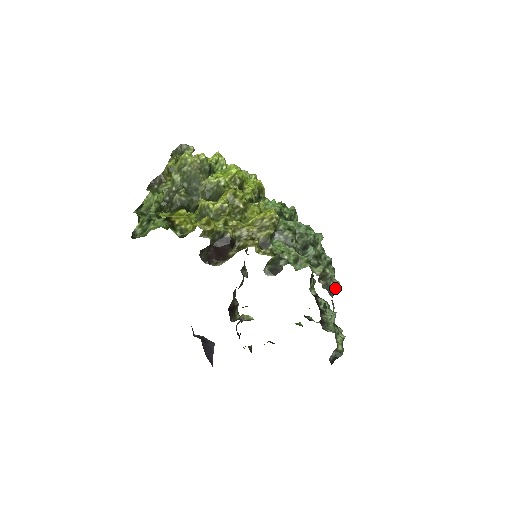
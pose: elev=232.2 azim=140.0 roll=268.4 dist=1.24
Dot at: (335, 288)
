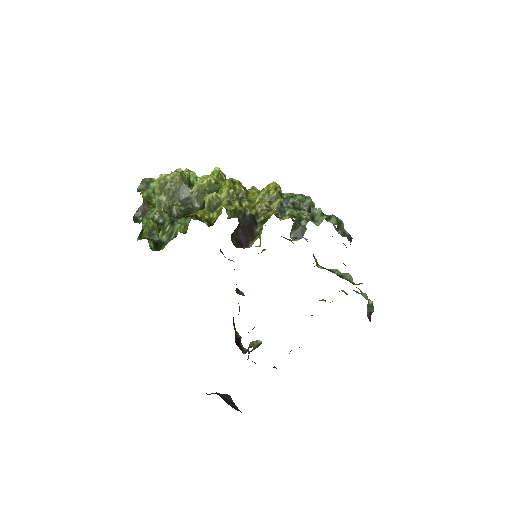
Dot at: (350, 236)
